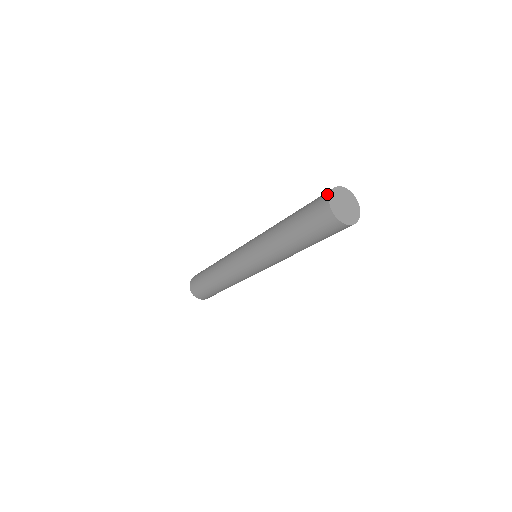
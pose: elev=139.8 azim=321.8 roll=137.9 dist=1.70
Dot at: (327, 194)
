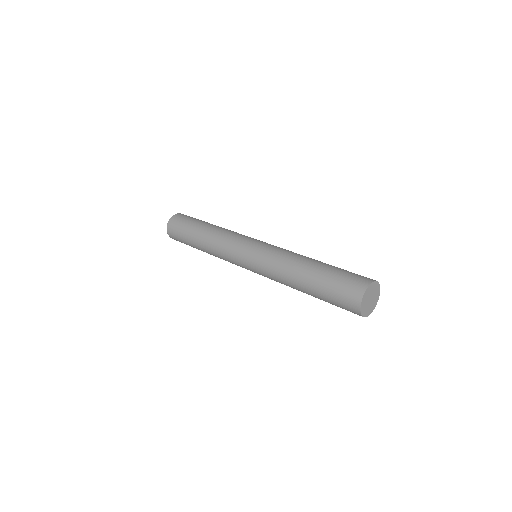
Dot at: (365, 286)
